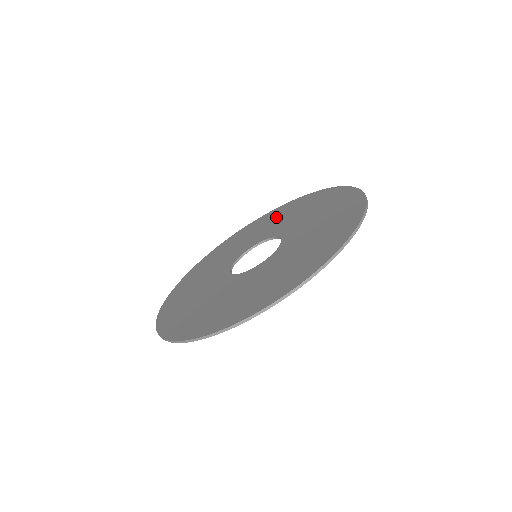
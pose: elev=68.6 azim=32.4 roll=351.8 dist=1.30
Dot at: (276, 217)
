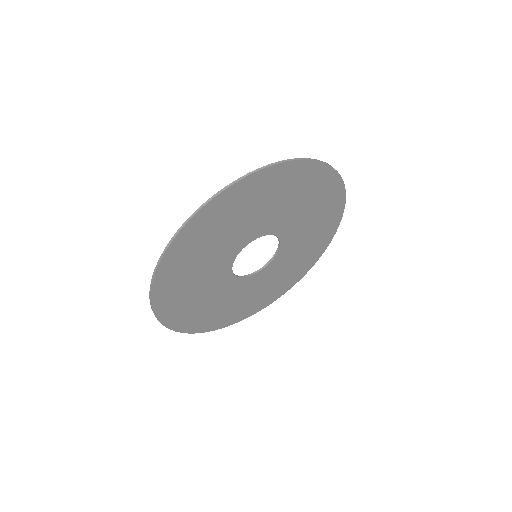
Dot at: (286, 274)
